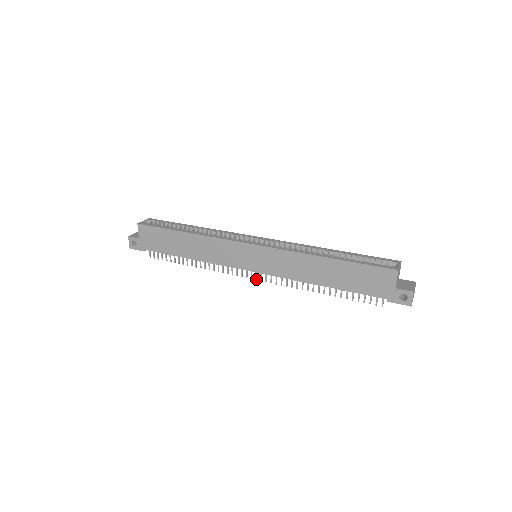
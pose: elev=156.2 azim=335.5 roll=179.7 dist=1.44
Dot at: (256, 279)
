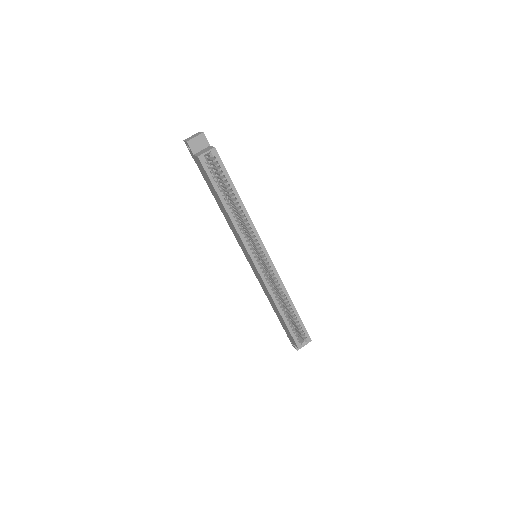
Dot at: occluded
